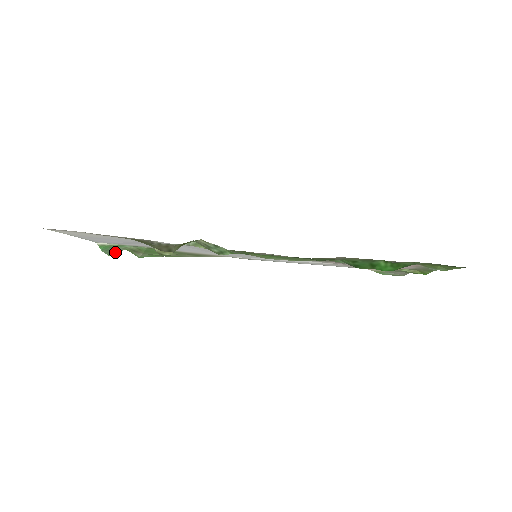
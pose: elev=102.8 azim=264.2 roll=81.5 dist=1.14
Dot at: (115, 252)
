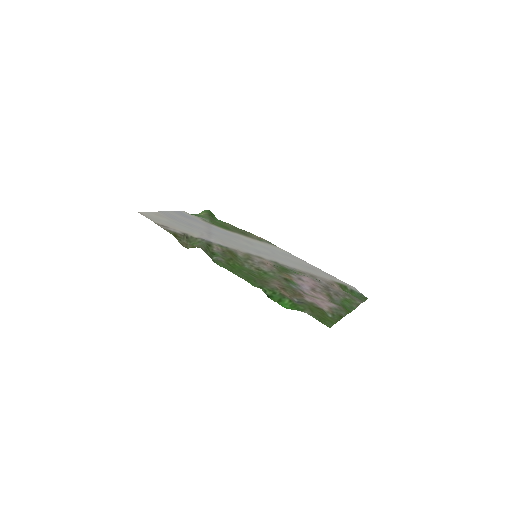
Dot at: occluded
